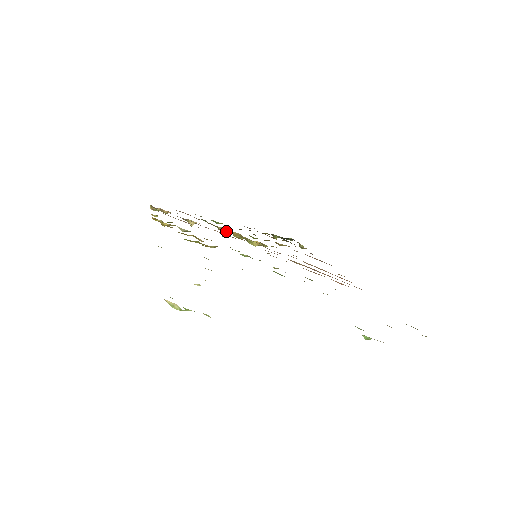
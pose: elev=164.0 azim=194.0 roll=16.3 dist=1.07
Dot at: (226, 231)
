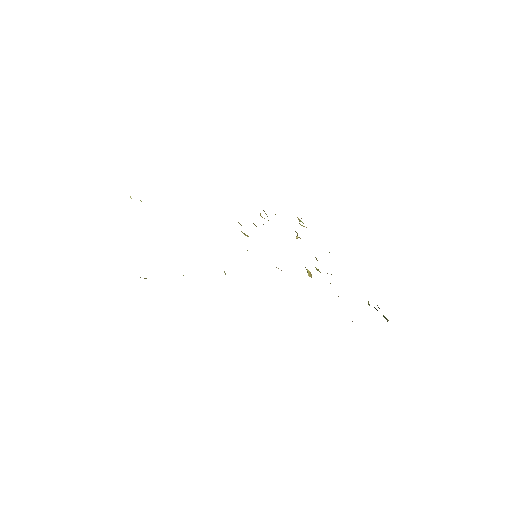
Dot at: occluded
